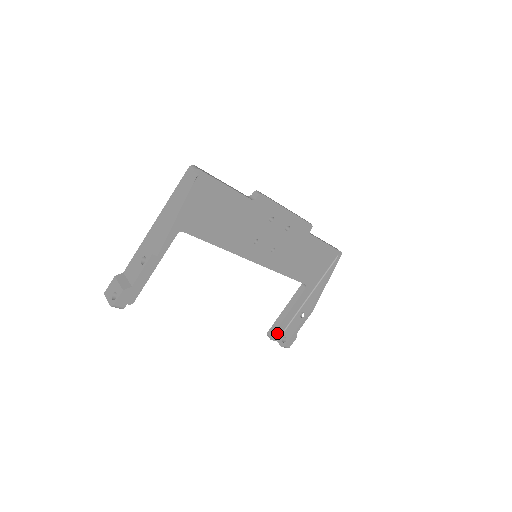
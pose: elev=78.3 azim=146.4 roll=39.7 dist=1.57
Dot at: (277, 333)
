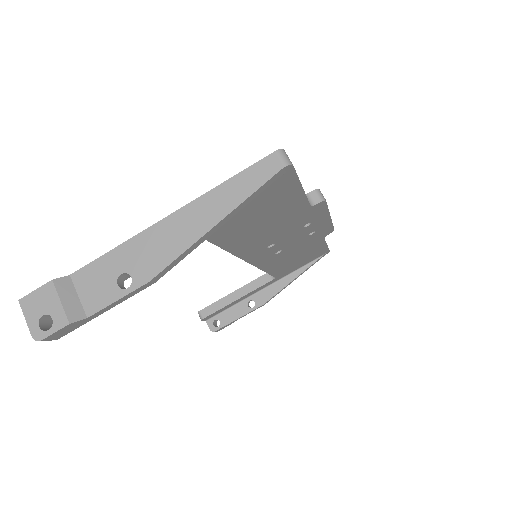
Dot at: (212, 315)
